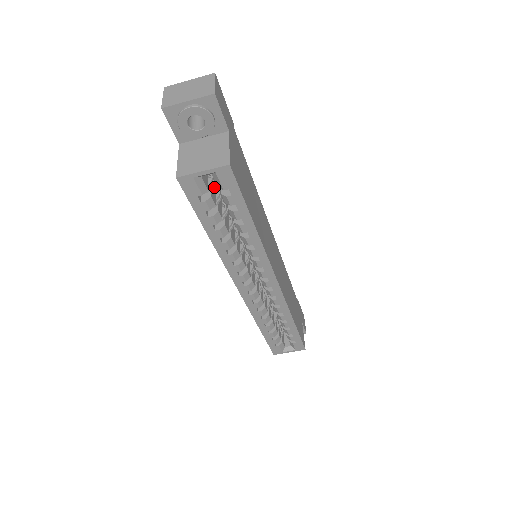
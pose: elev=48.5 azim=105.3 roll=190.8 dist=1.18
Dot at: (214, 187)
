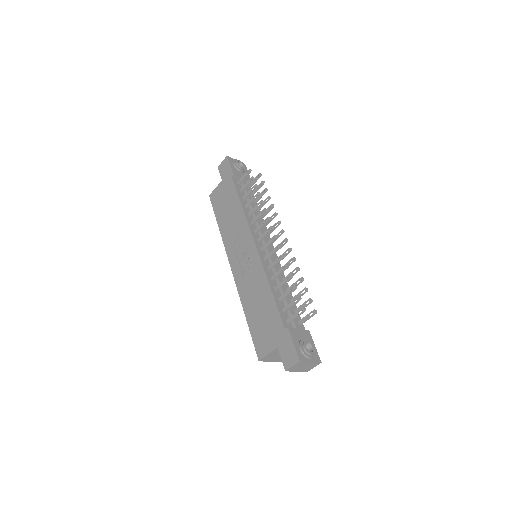
Dot at: occluded
